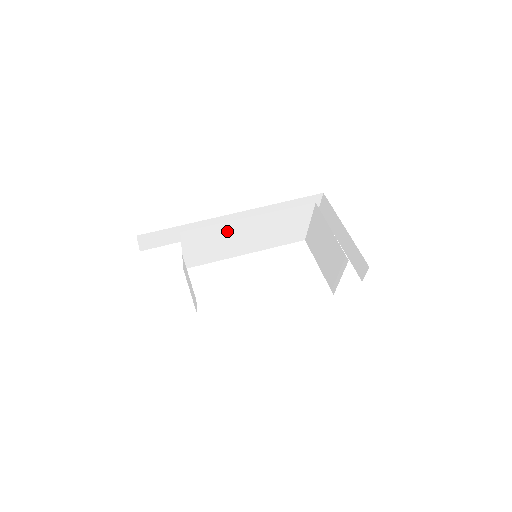
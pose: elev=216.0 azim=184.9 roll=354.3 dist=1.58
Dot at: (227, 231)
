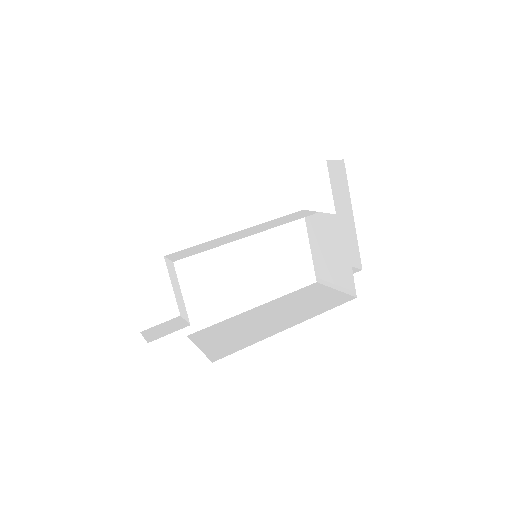
Dot at: occluded
